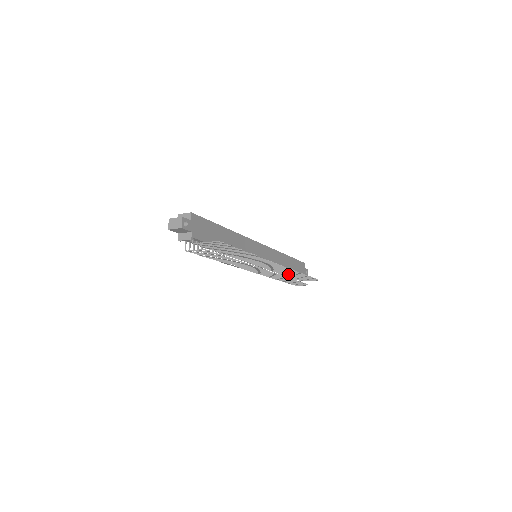
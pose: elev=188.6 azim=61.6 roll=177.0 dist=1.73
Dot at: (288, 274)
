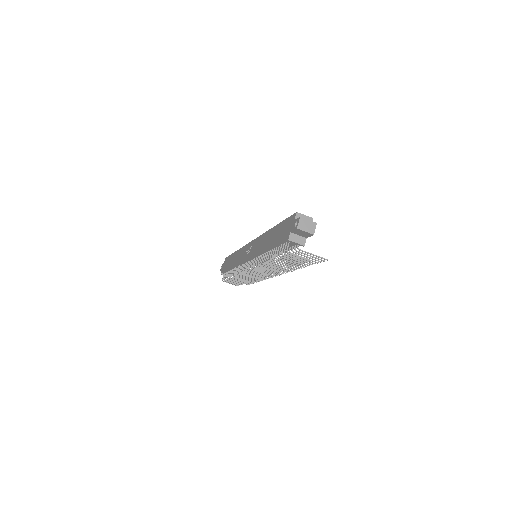
Dot at: occluded
